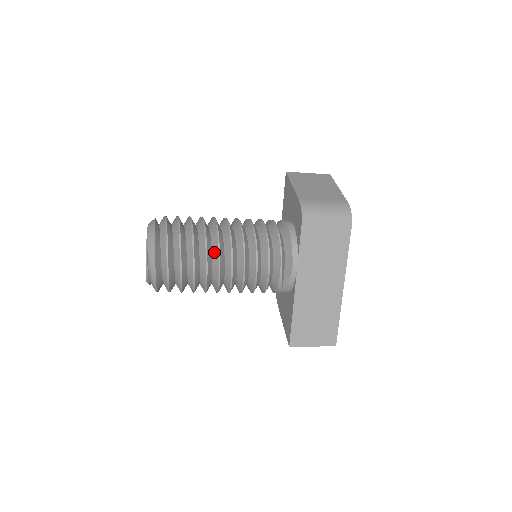
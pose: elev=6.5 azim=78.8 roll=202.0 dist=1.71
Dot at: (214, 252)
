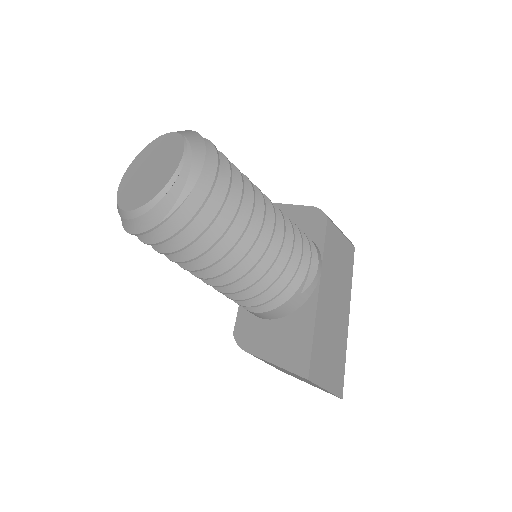
Dot at: occluded
